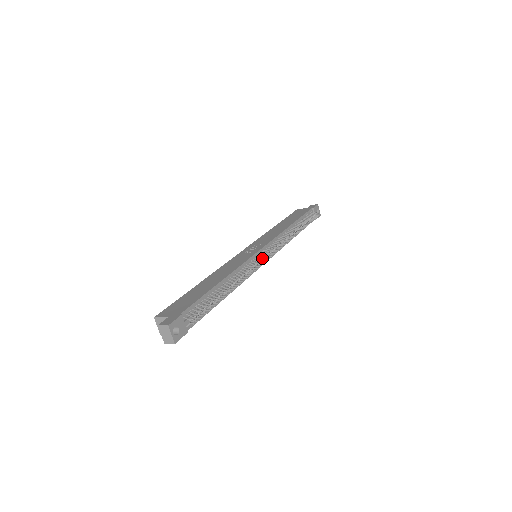
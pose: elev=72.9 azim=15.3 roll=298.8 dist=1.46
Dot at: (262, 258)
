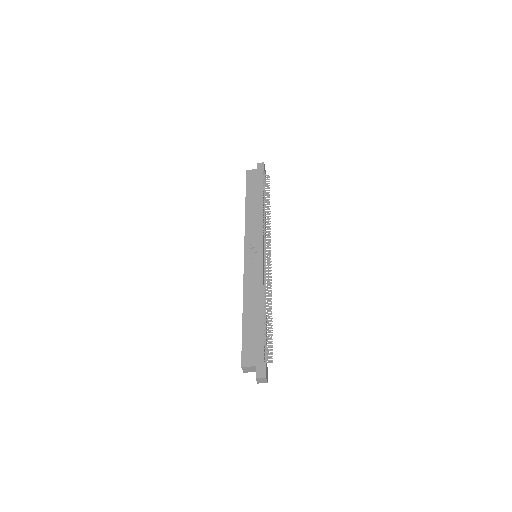
Dot at: (268, 263)
